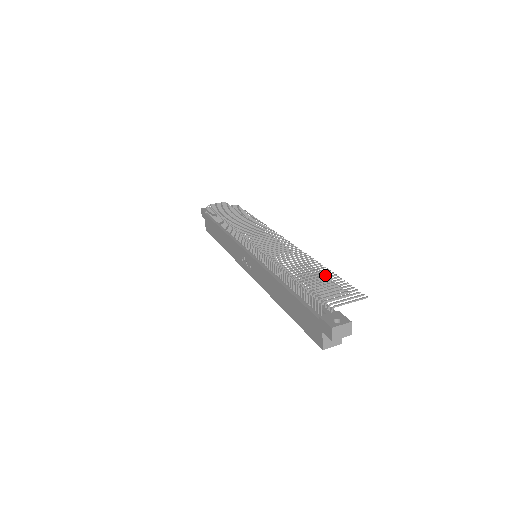
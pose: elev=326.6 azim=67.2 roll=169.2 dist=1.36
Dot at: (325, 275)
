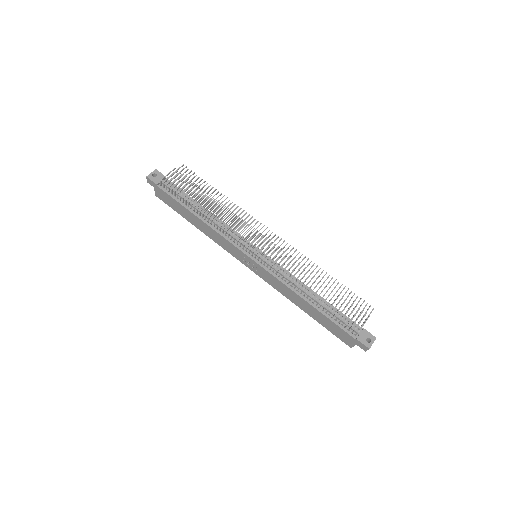
Dot at: occluded
